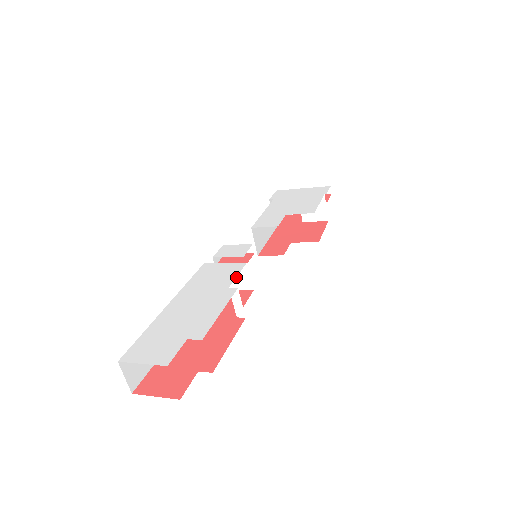
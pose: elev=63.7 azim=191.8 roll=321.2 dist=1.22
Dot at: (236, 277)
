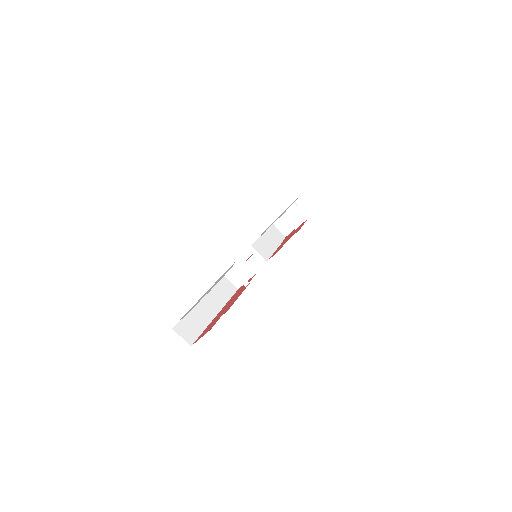
Dot at: (243, 271)
